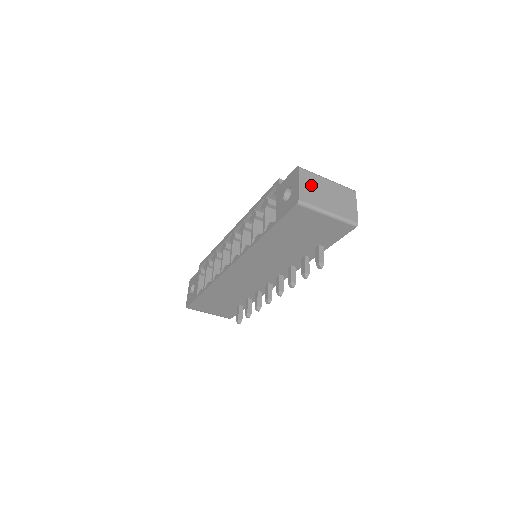
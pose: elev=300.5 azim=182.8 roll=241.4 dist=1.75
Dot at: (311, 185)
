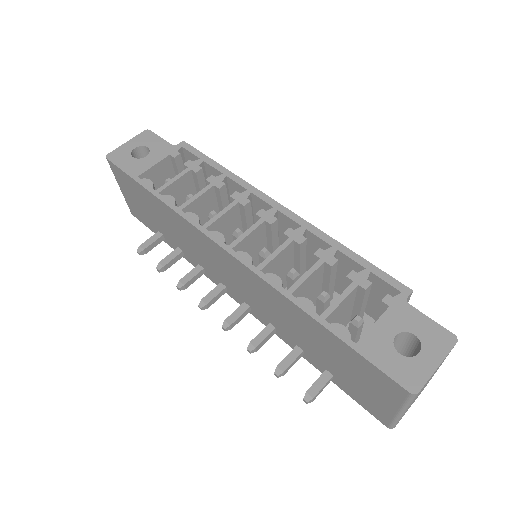
Dot at: occluded
